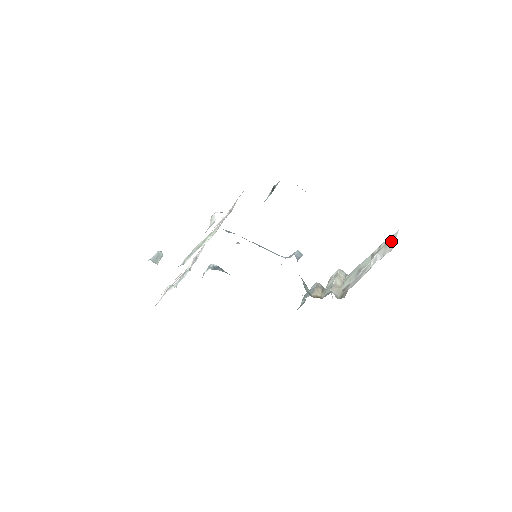
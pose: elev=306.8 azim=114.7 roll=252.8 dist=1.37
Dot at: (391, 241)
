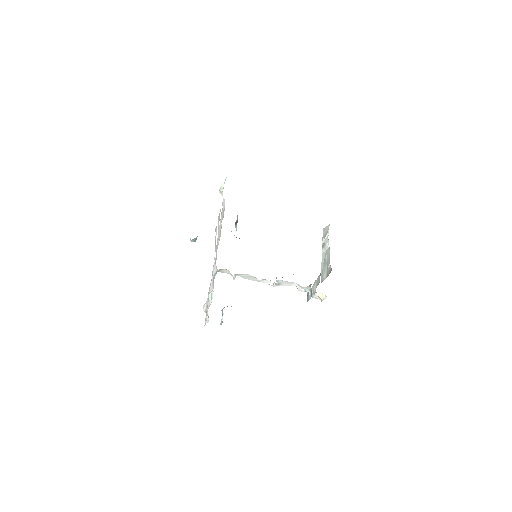
Dot at: (325, 231)
